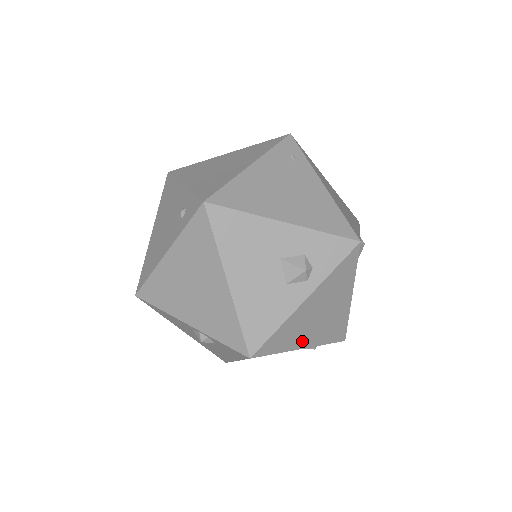
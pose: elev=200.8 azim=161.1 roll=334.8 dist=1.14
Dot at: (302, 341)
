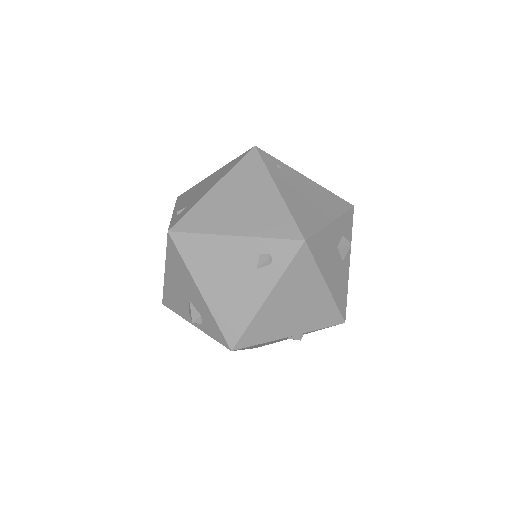
Dot at: occluded
